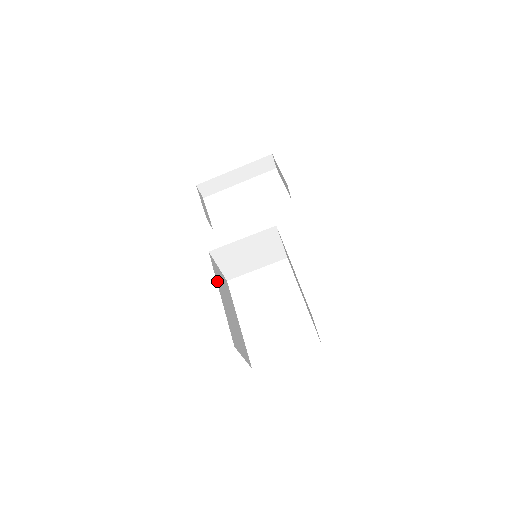
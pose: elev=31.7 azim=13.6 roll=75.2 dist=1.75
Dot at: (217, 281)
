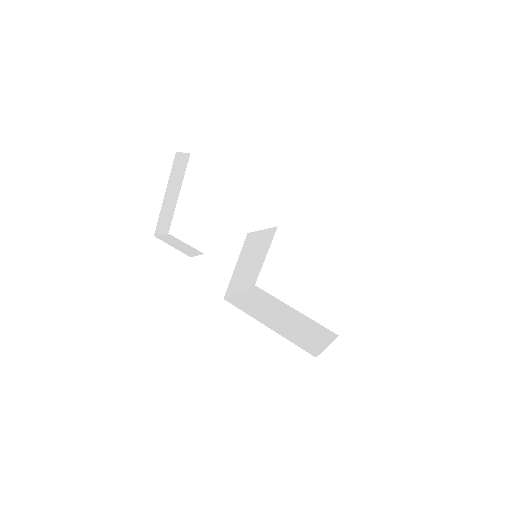
Dot at: (253, 316)
